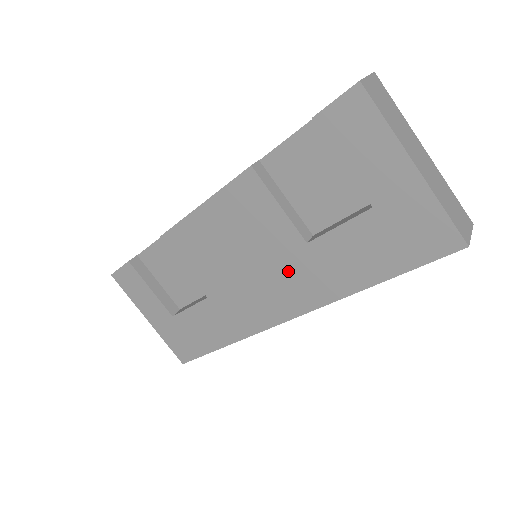
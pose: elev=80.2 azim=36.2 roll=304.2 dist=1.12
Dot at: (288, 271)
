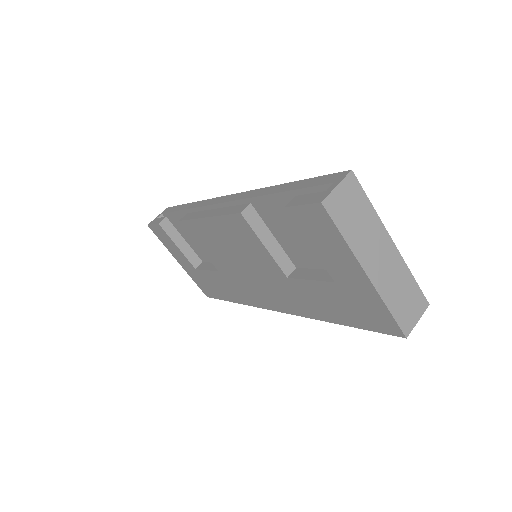
Dot at: (275, 286)
